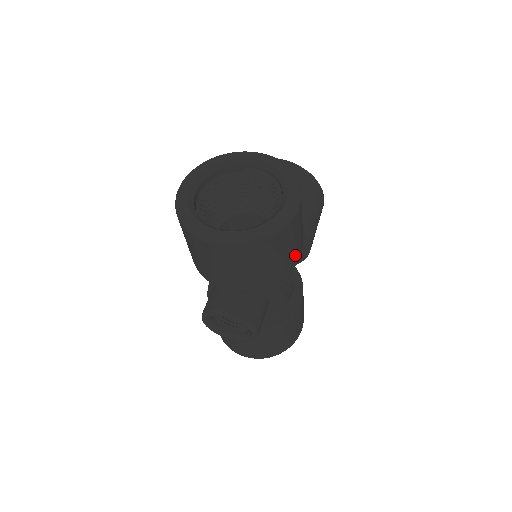
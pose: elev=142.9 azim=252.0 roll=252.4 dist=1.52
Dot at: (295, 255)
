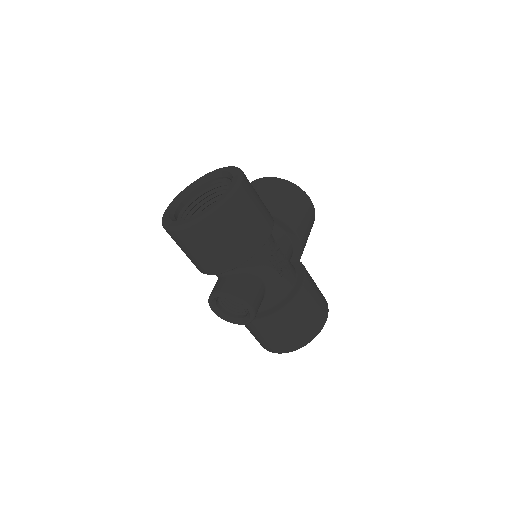
Dot at: (259, 231)
